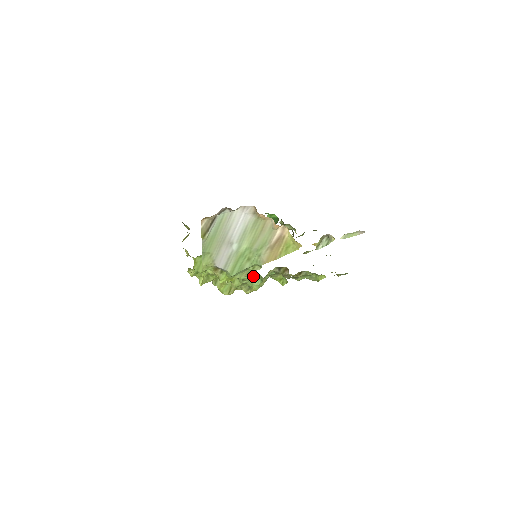
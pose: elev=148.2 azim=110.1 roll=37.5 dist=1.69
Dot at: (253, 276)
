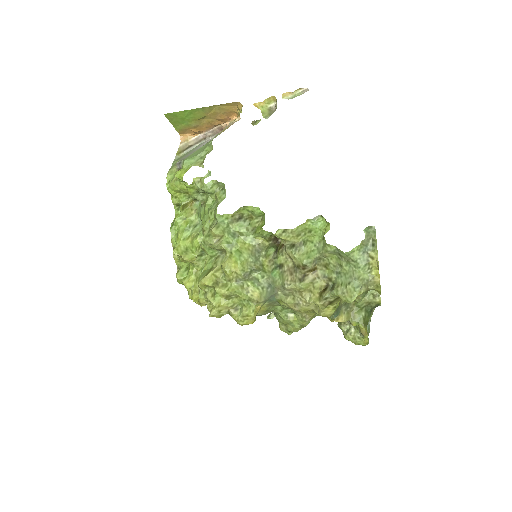
Dot at: (218, 197)
